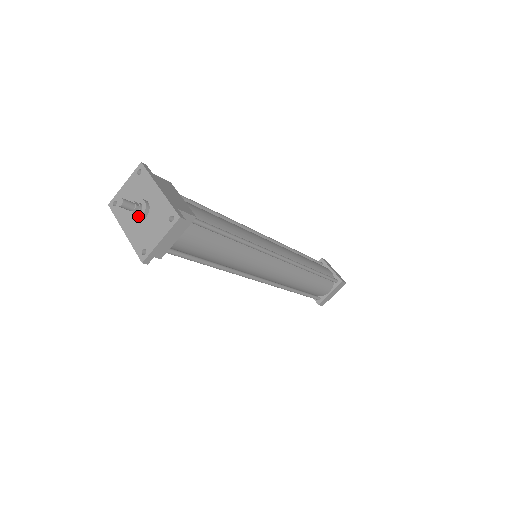
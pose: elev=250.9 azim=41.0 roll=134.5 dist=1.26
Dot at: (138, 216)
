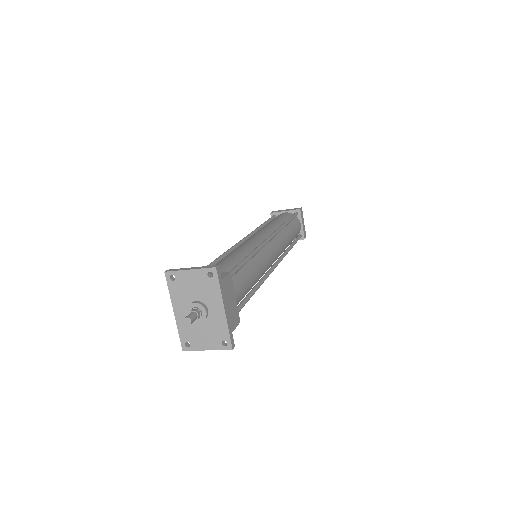
Dot at: occluded
